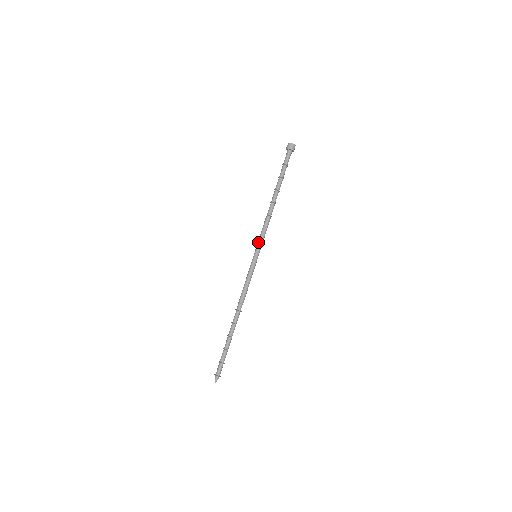
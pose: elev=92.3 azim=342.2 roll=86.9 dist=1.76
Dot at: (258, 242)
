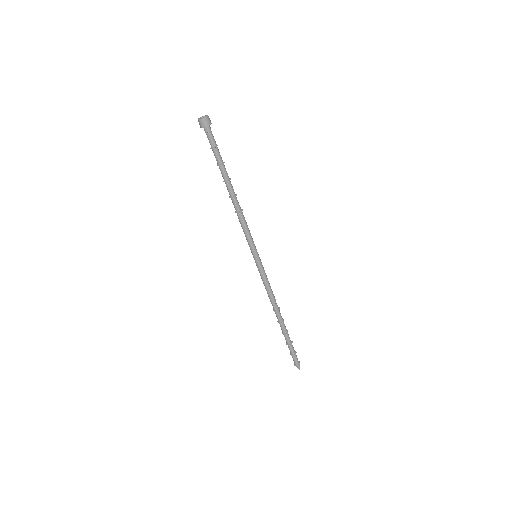
Dot at: occluded
